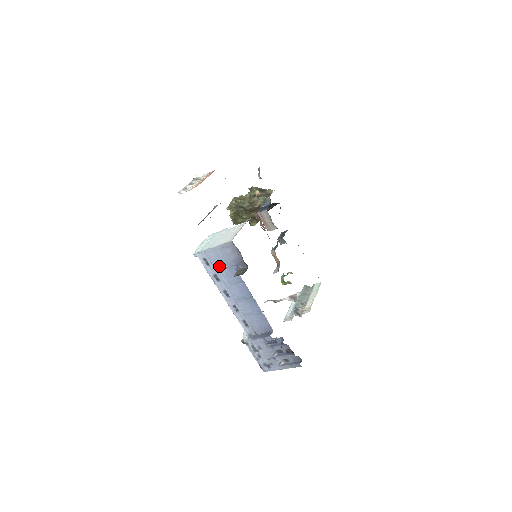
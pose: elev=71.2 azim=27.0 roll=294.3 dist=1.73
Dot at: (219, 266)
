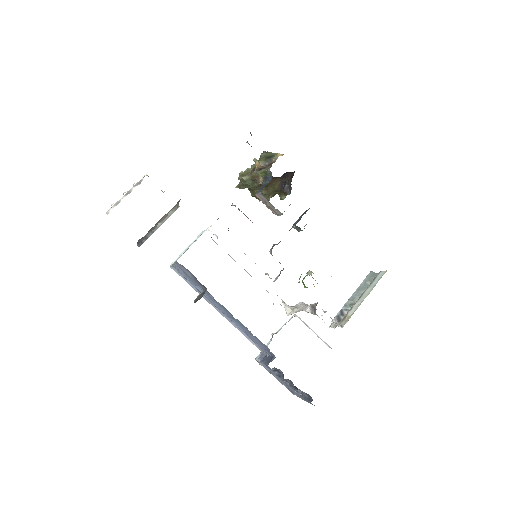
Dot at: (192, 282)
